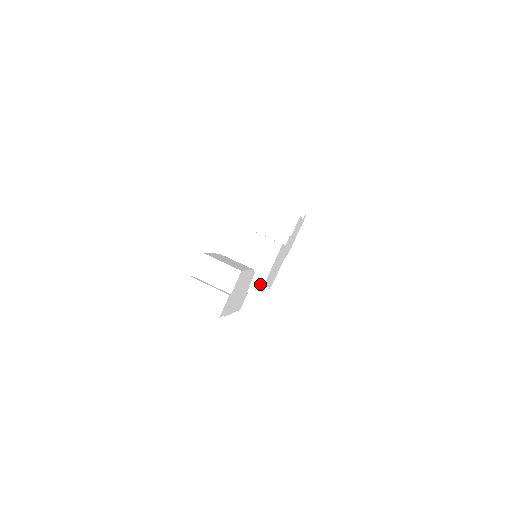
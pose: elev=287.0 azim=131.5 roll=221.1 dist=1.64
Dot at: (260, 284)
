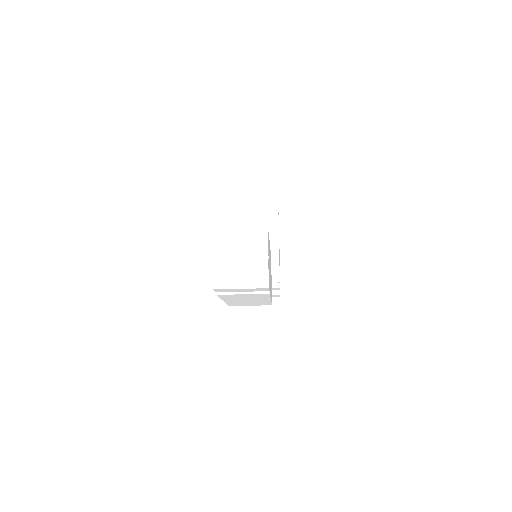
Dot at: (275, 280)
